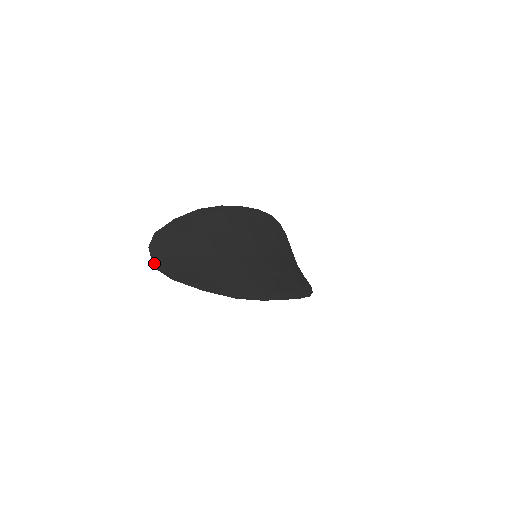
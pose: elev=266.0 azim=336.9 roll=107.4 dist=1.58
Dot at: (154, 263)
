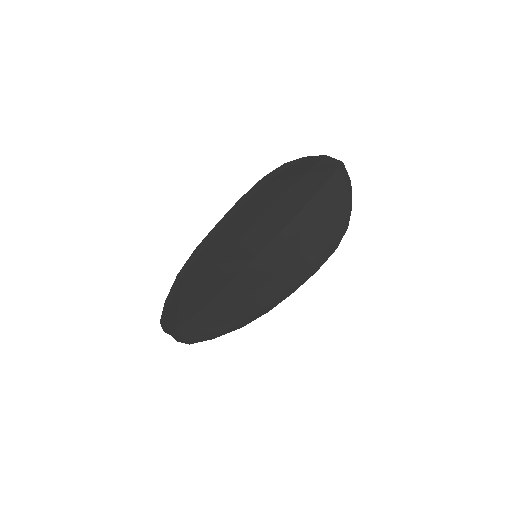
Dot at: occluded
